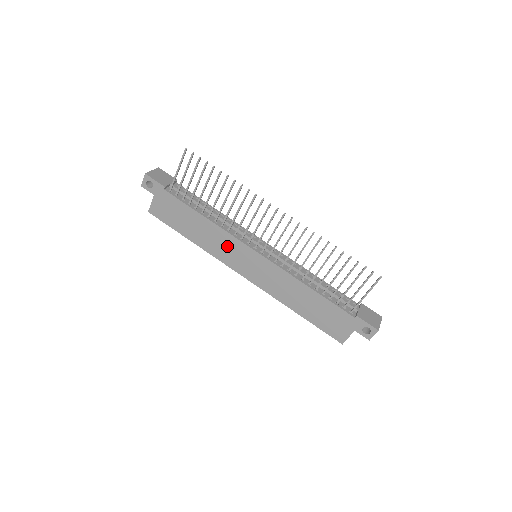
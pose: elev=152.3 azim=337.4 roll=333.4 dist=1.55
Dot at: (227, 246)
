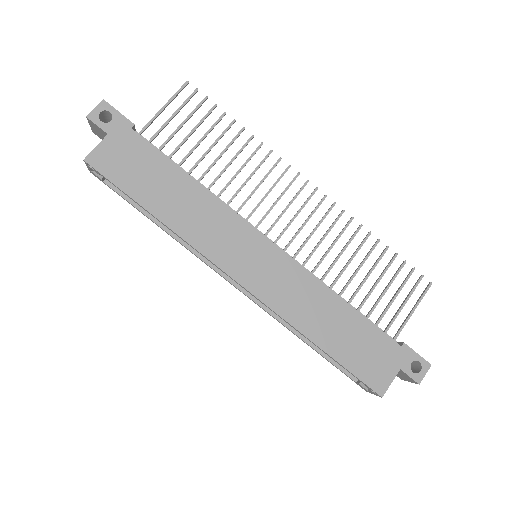
Dot at: (221, 228)
